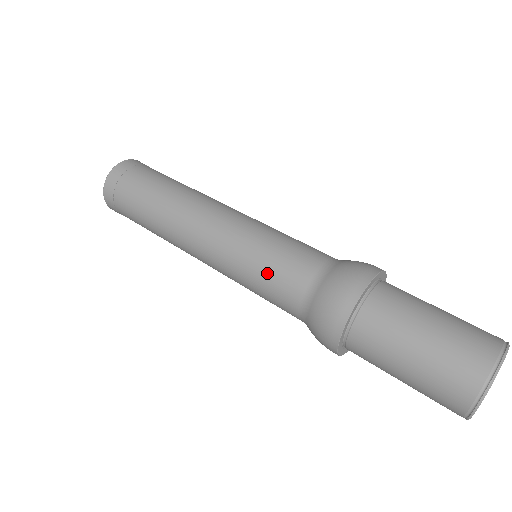
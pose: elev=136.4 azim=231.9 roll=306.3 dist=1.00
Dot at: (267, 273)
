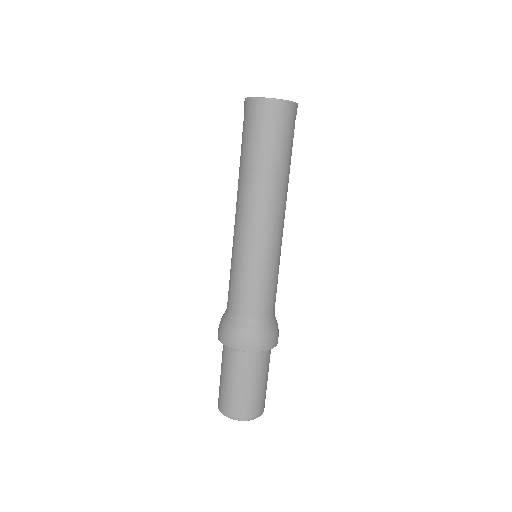
Dot at: (234, 282)
